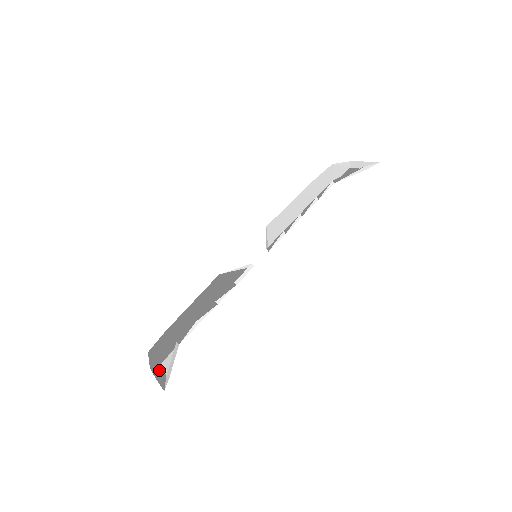
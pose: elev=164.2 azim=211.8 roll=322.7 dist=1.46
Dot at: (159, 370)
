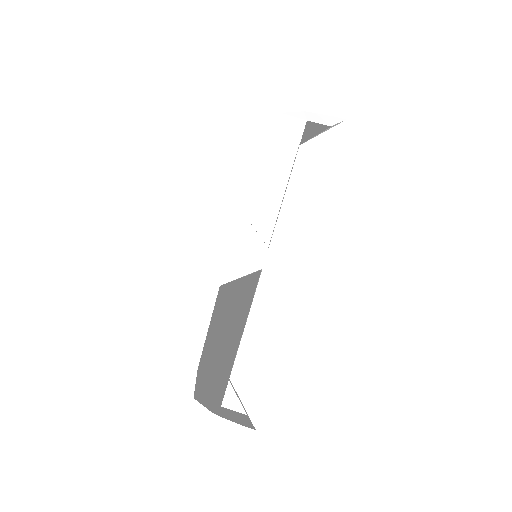
Dot at: (227, 412)
